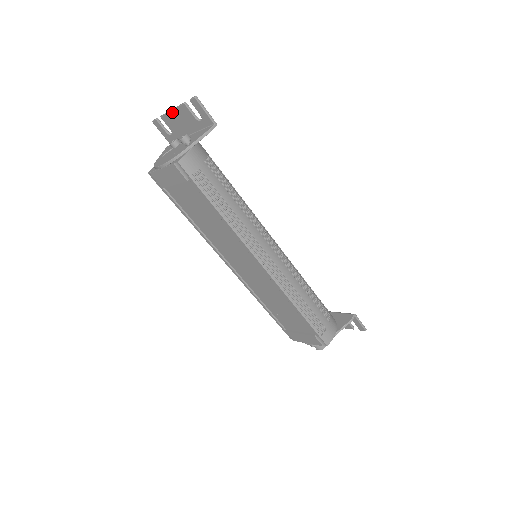
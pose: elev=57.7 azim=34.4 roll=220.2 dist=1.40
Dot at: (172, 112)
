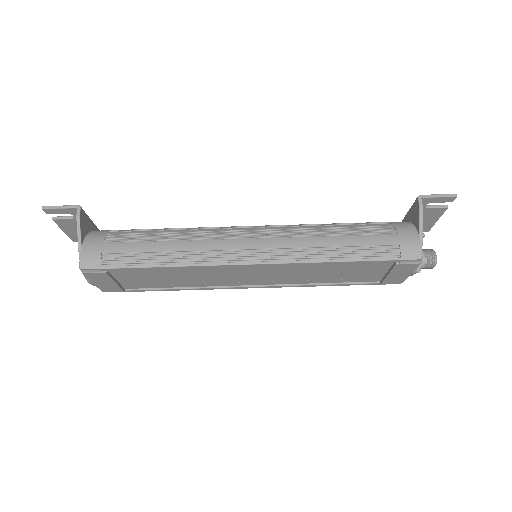
Dot at: (66, 232)
